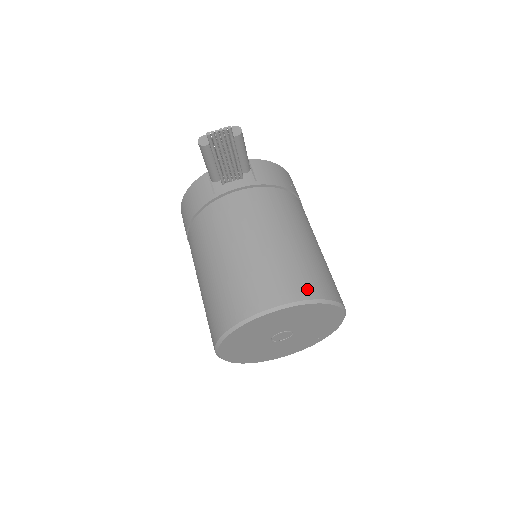
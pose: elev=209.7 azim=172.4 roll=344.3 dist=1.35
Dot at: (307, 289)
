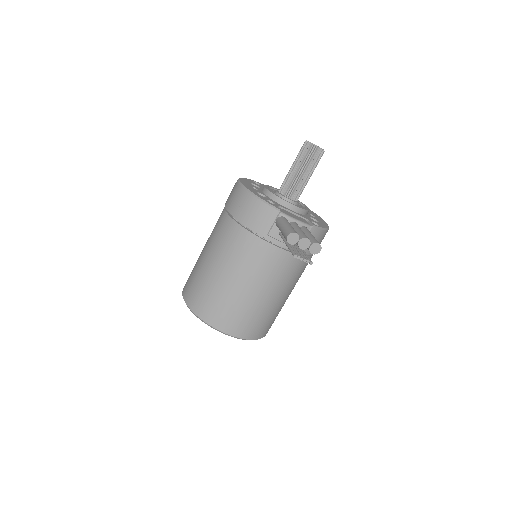
Dot at: (257, 334)
